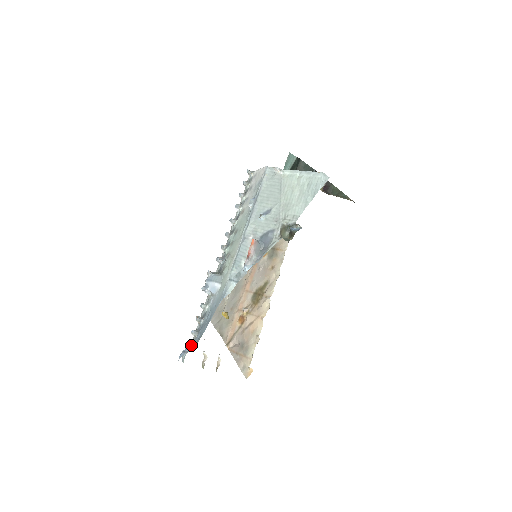
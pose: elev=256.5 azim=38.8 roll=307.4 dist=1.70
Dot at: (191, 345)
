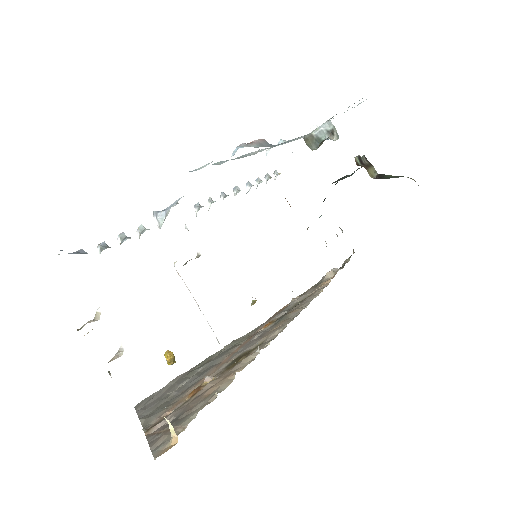
Dot at: (84, 252)
